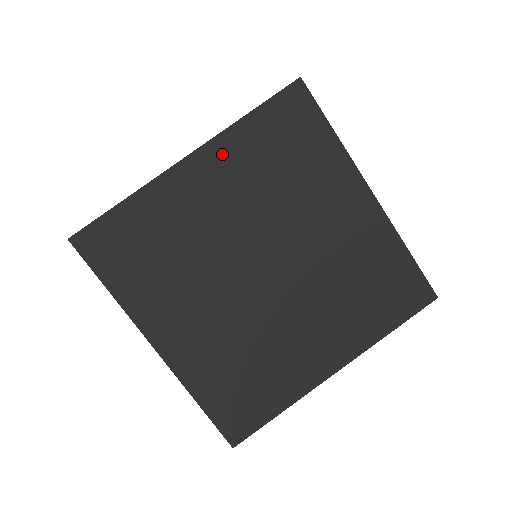
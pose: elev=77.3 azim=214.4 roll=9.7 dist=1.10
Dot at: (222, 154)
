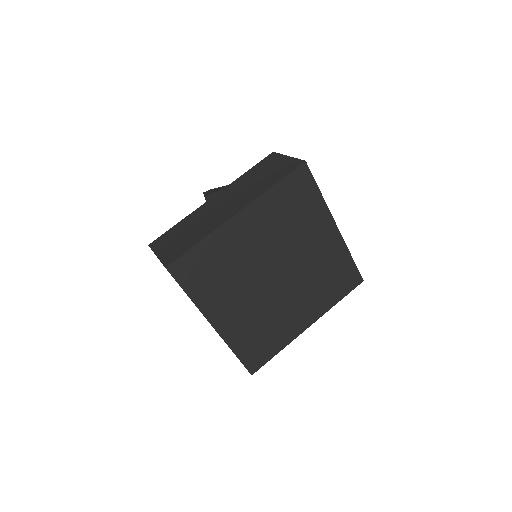
Dot at: (259, 210)
